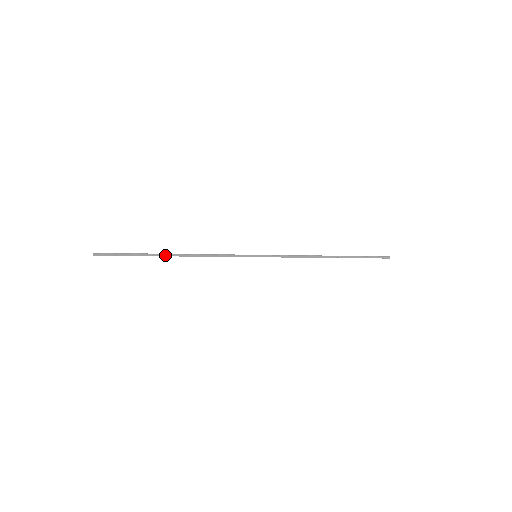
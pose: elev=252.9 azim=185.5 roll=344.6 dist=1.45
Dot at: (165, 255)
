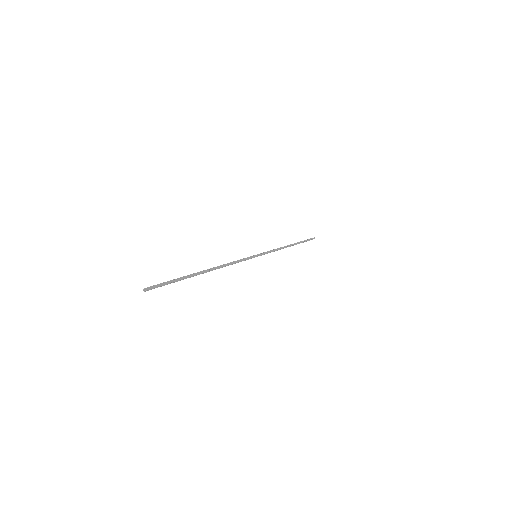
Dot at: (202, 272)
